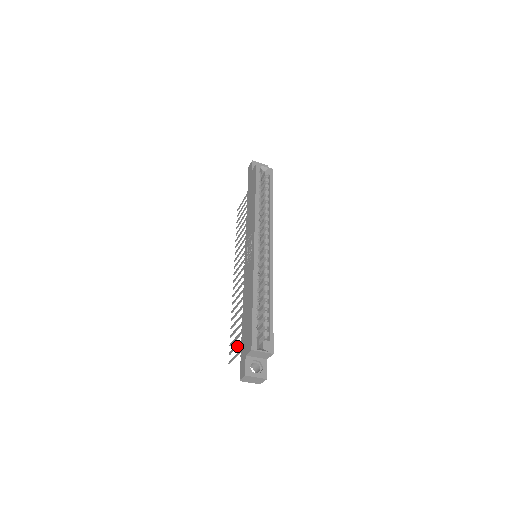
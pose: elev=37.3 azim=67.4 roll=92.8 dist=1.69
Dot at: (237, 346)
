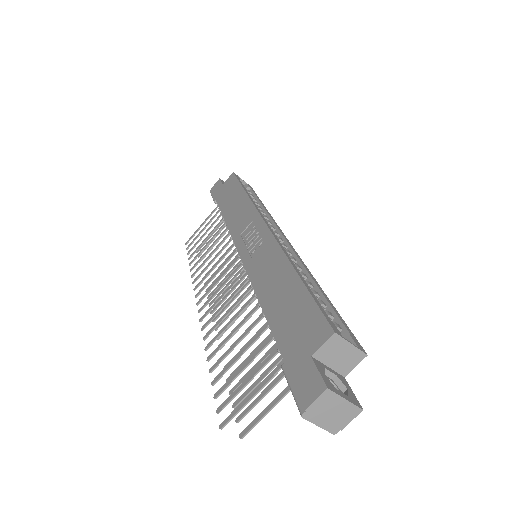
Dot at: (250, 378)
